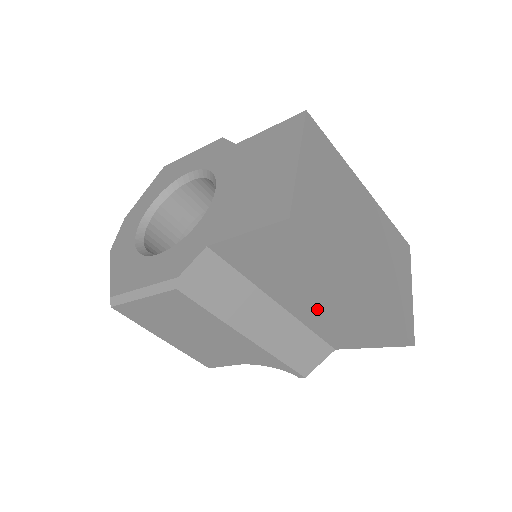
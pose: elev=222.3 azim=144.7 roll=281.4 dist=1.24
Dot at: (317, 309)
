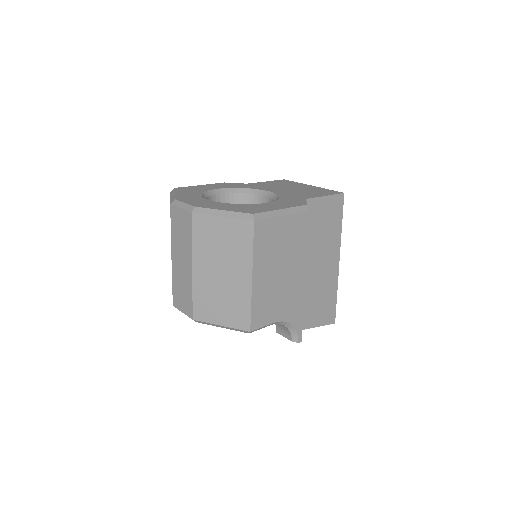
Dot at: (316, 276)
